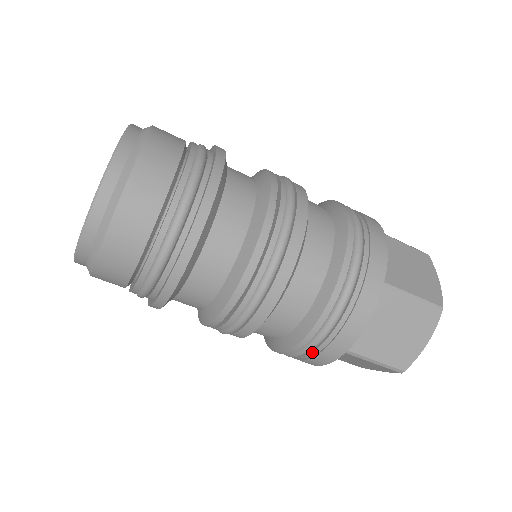
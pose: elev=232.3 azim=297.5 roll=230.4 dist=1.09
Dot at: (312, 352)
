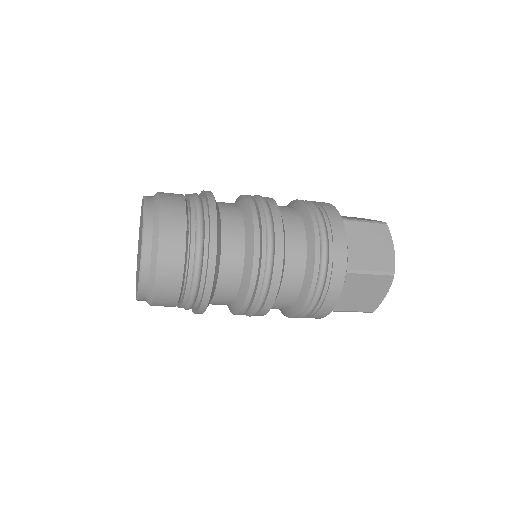
Dot at: (306, 317)
